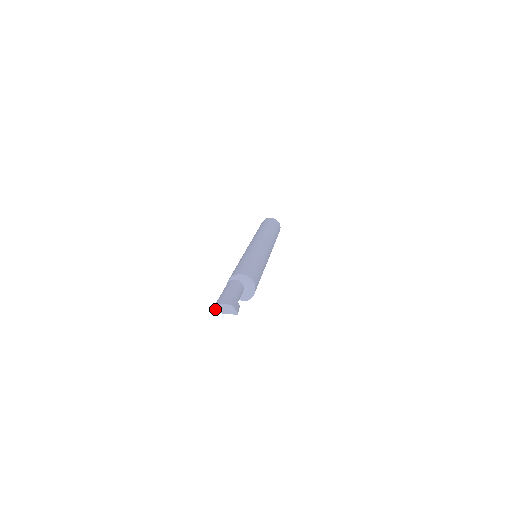
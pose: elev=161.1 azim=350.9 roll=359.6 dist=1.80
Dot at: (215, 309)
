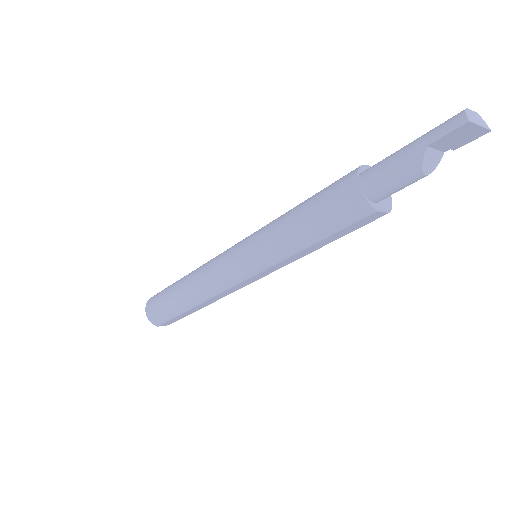
Dot at: (468, 116)
